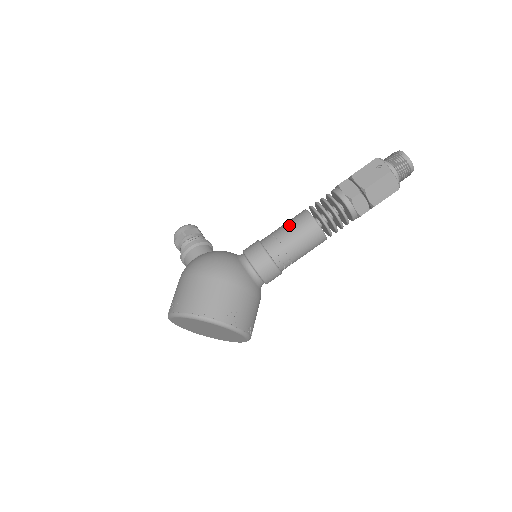
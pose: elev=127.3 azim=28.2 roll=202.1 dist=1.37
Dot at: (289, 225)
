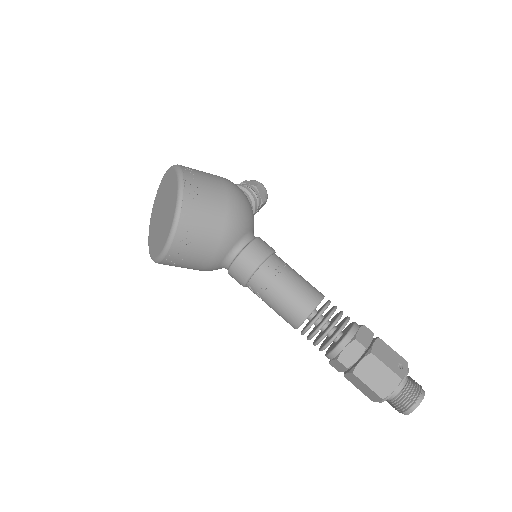
Dot at: (303, 278)
